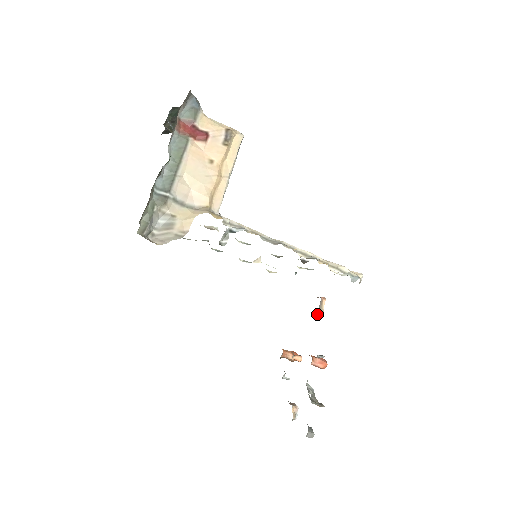
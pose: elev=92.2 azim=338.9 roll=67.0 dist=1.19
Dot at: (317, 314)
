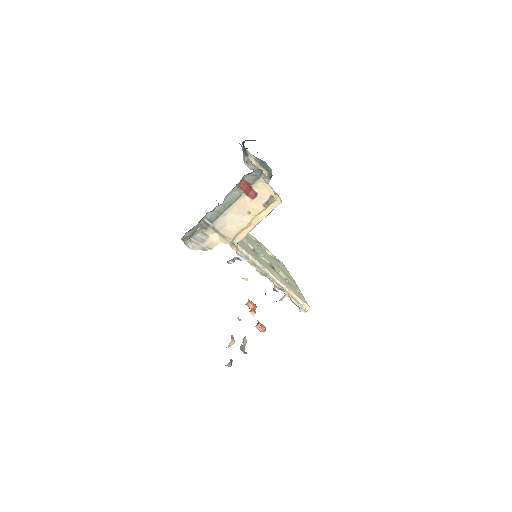
Dot at: occluded
